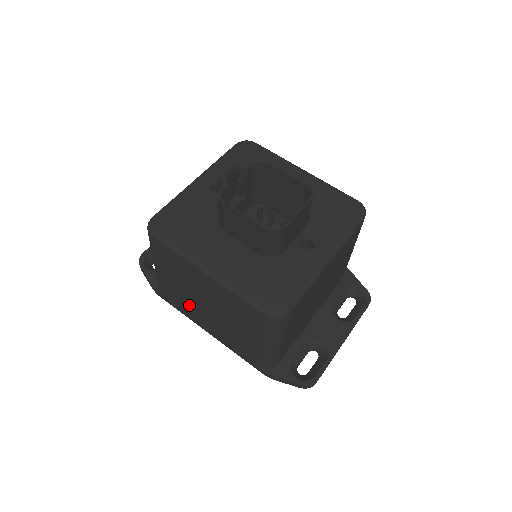
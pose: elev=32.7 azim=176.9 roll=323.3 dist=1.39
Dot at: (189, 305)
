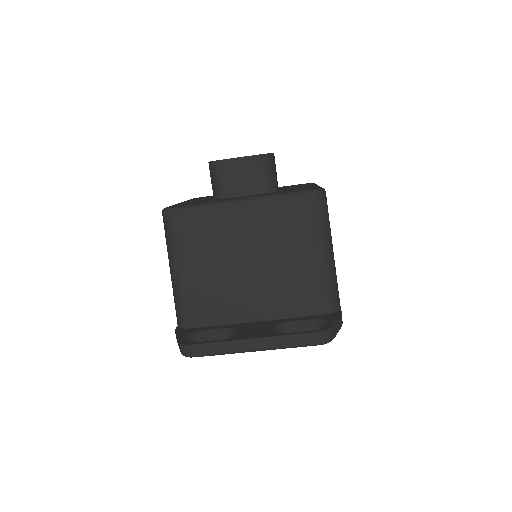
Dot at: occluded
